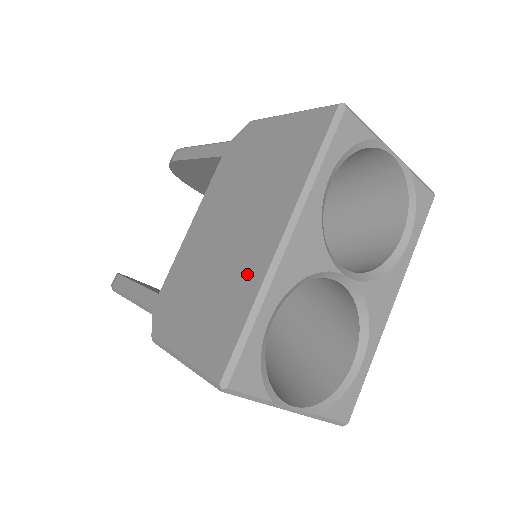
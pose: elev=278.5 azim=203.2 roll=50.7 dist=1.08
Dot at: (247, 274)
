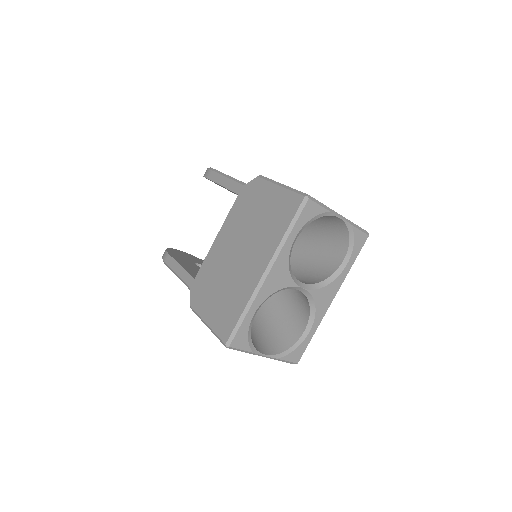
Dot at: (245, 287)
